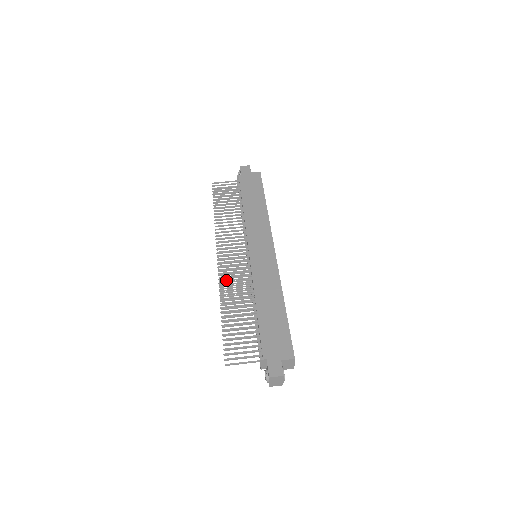
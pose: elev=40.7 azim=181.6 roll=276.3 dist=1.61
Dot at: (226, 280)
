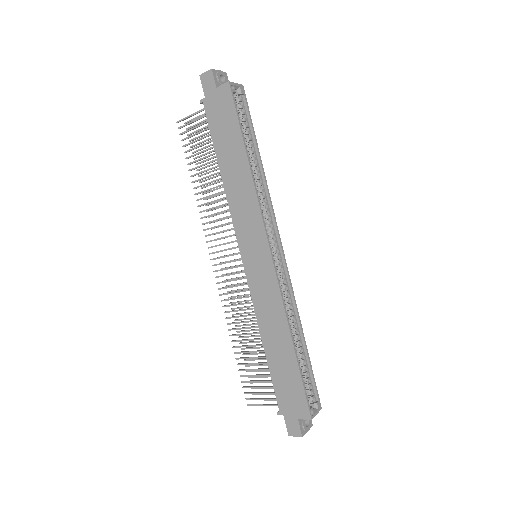
Dot at: (233, 291)
